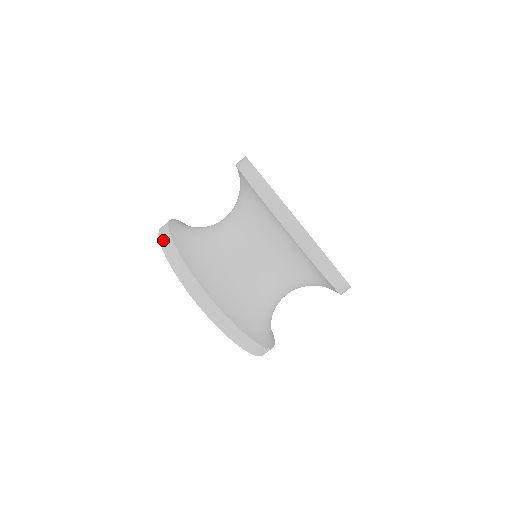
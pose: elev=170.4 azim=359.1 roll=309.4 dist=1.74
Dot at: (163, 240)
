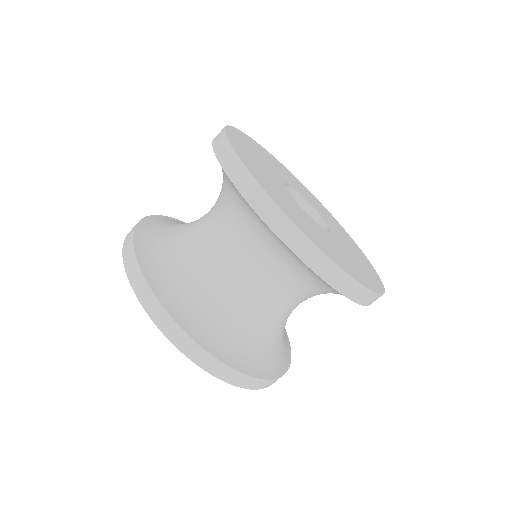
Dot at: (138, 290)
